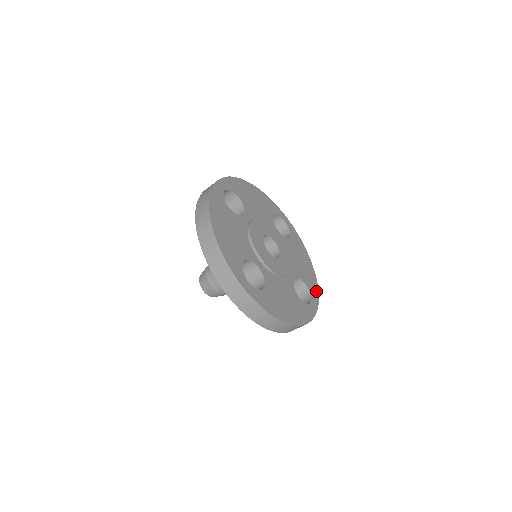
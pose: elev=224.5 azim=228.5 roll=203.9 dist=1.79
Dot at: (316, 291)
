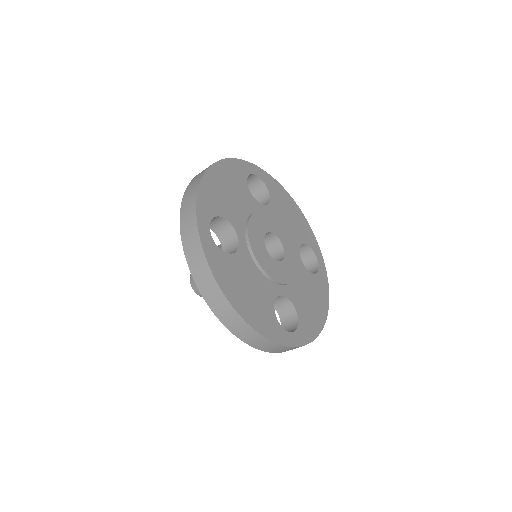
Dot at: (313, 238)
